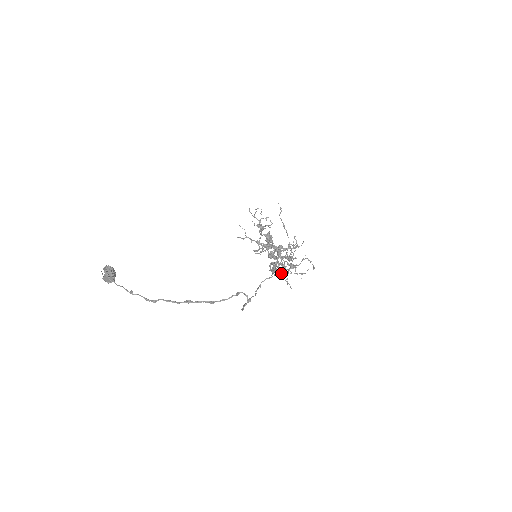
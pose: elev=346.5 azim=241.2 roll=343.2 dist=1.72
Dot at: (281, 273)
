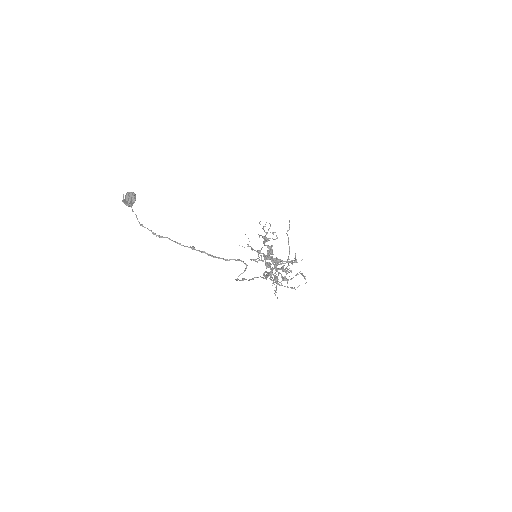
Dot at: occluded
